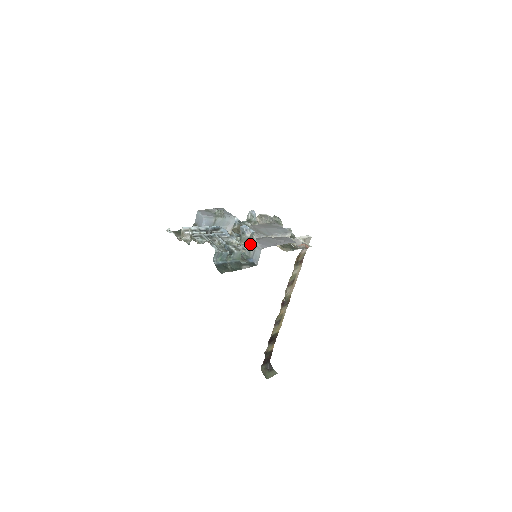
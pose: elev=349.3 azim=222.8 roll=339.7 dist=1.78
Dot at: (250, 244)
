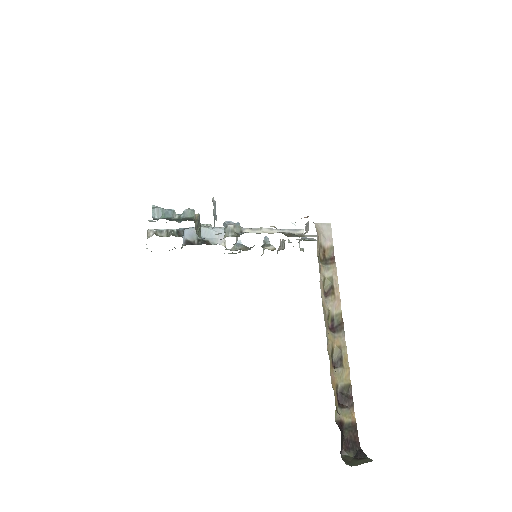
Dot at: (213, 212)
